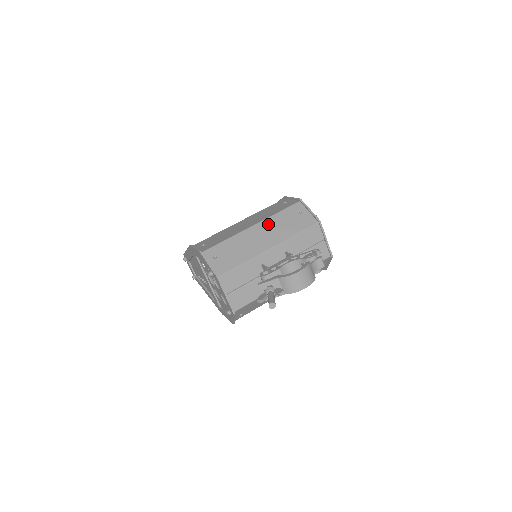
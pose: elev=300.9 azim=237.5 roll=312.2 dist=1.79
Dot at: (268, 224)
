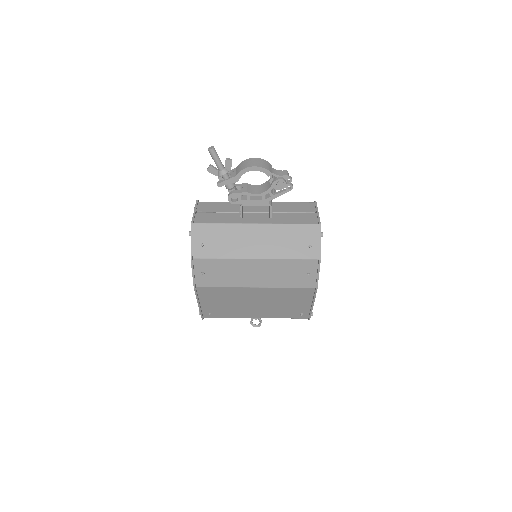
Dot at: occluded
